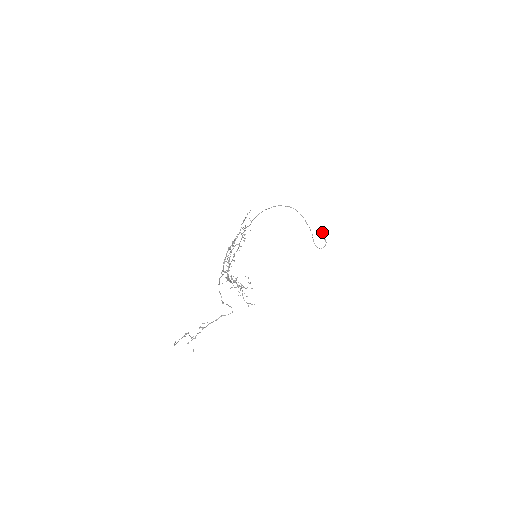
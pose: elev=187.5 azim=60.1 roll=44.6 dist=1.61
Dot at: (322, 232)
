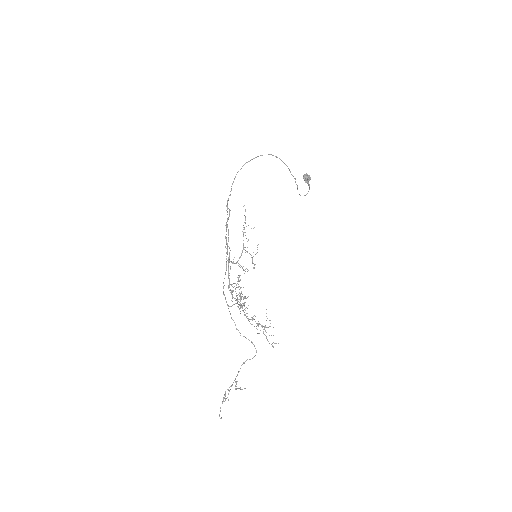
Dot at: (307, 179)
